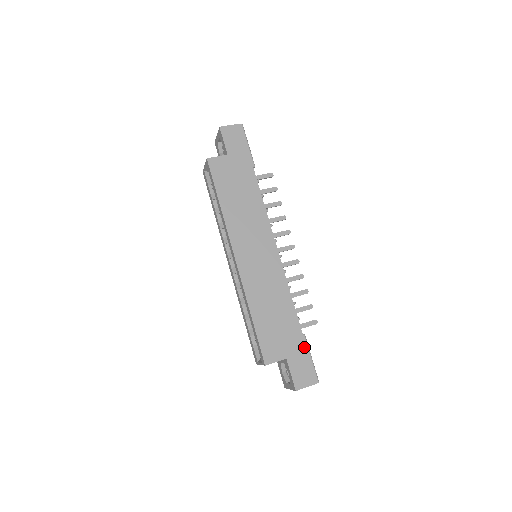
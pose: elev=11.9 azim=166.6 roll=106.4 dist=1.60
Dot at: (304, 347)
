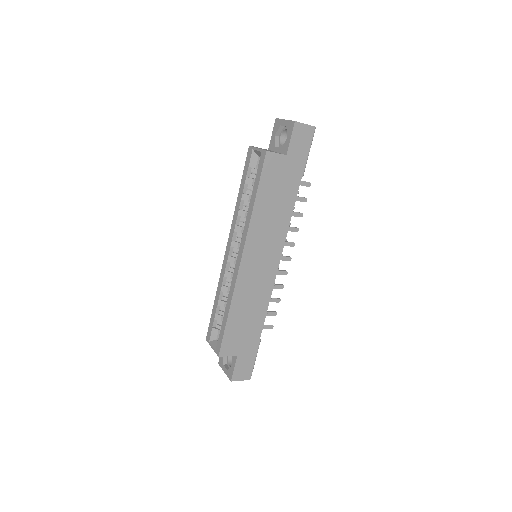
Dot at: (255, 351)
